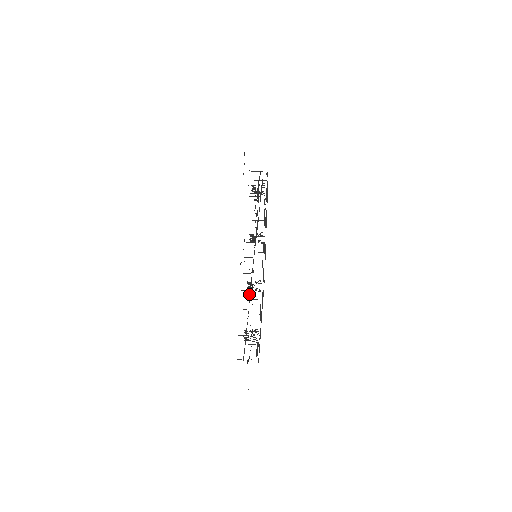
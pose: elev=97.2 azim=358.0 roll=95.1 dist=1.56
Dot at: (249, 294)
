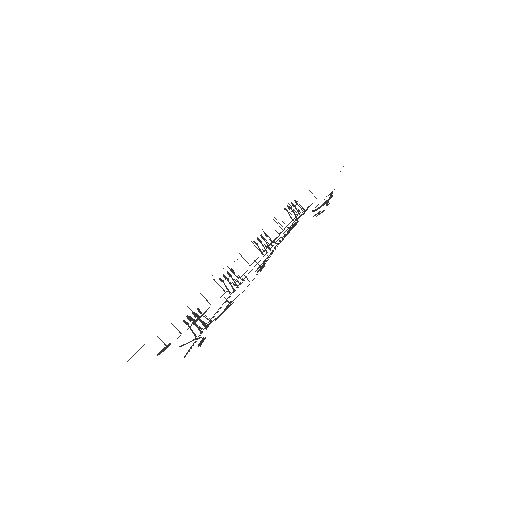
Dot at: (261, 270)
